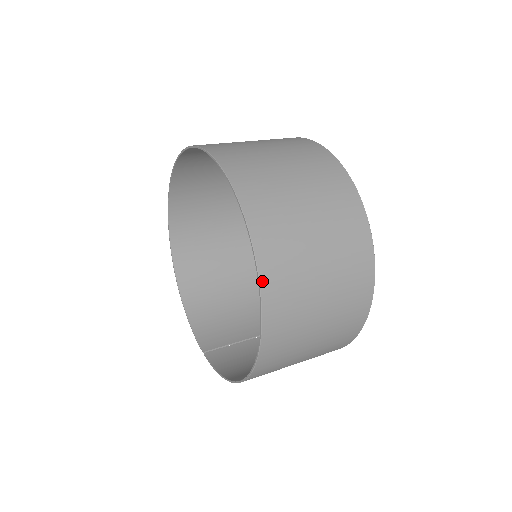
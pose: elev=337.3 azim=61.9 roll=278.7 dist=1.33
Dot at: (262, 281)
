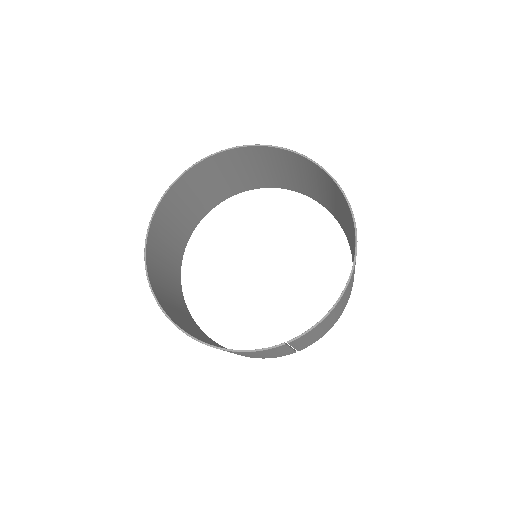
Dot at: (320, 166)
